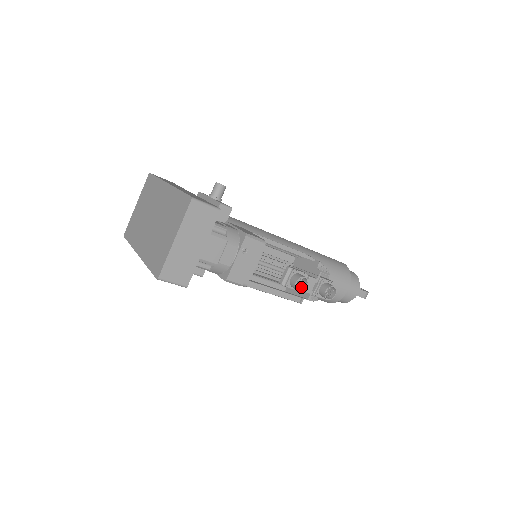
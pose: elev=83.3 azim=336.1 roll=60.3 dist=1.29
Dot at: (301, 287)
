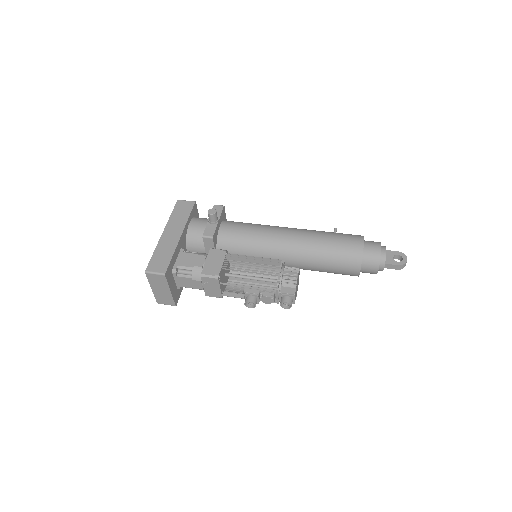
Dot at: occluded
